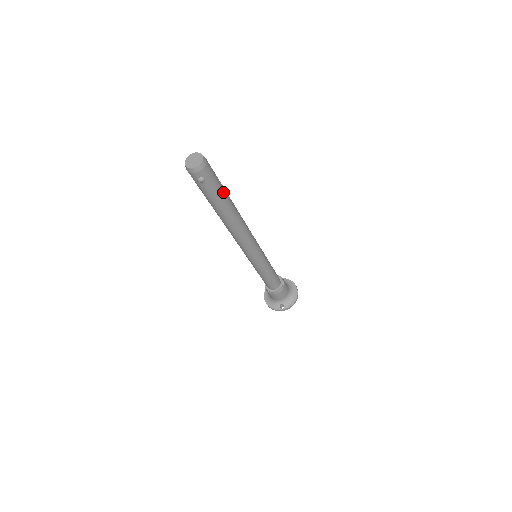
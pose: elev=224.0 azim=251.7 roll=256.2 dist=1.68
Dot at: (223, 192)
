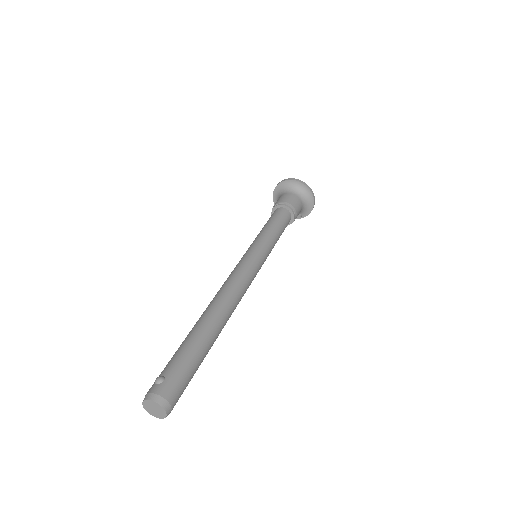
Dot at: (201, 360)
